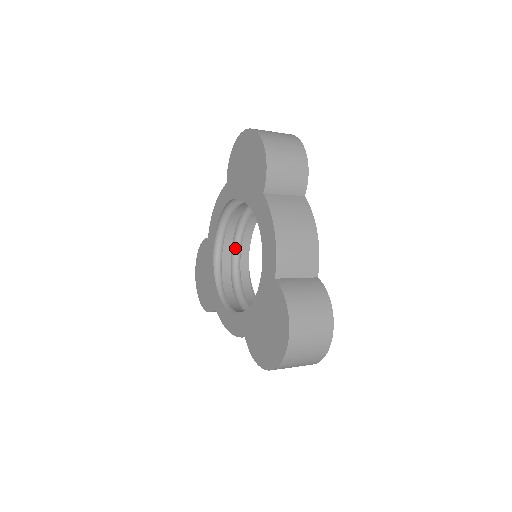
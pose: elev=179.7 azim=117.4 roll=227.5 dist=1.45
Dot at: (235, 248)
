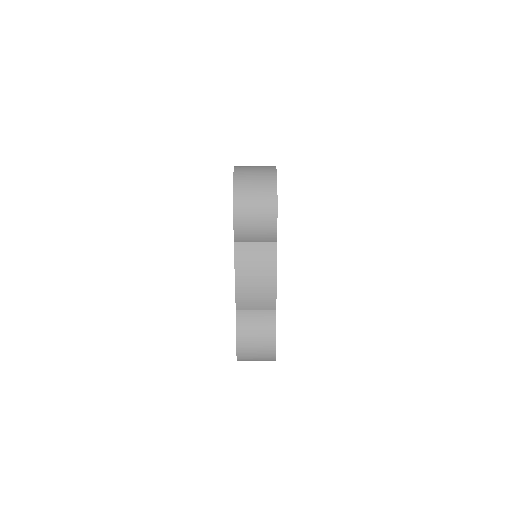
Dot at: occluded
